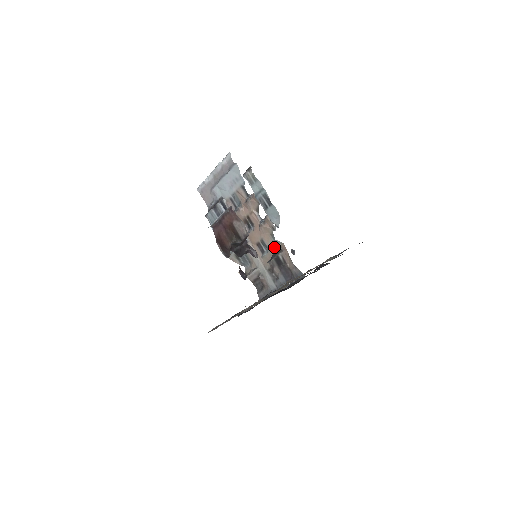
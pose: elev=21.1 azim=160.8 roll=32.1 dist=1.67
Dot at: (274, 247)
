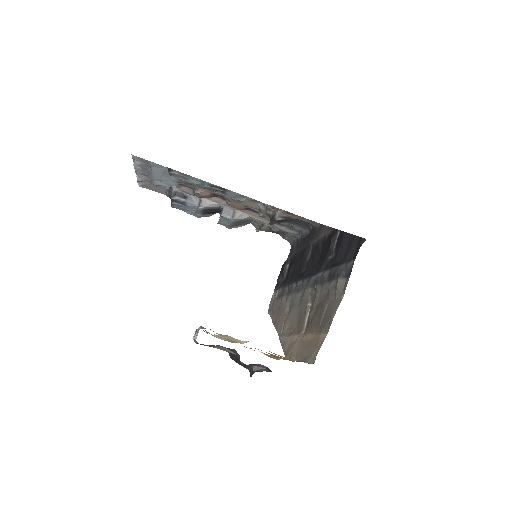
Dot at: (265, 210)
